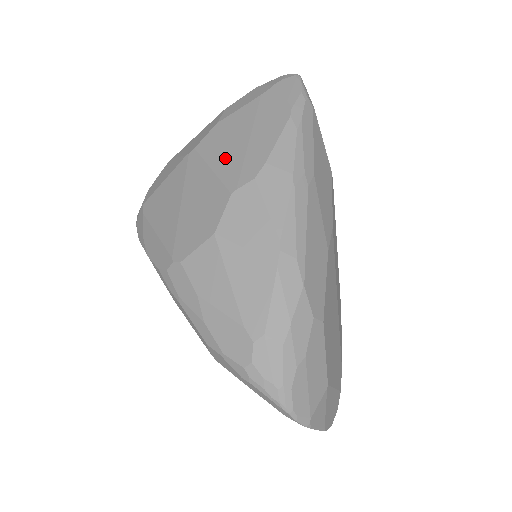
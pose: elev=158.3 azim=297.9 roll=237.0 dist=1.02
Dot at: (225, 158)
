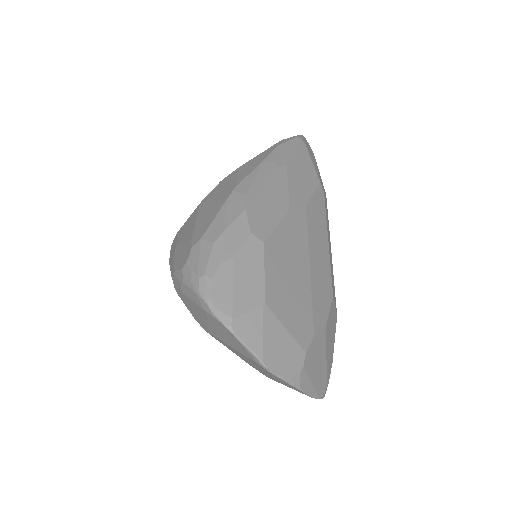
Dot at: occluded
